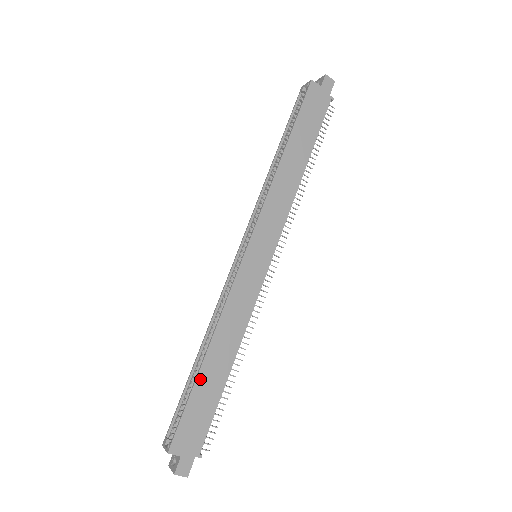
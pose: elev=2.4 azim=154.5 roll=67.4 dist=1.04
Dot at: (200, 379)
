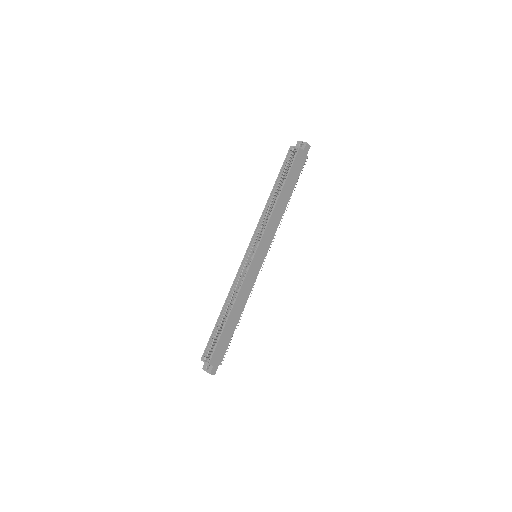
Dot at: (226, 327)
